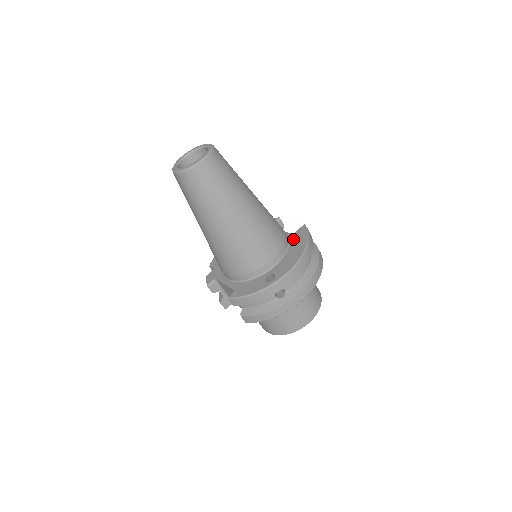
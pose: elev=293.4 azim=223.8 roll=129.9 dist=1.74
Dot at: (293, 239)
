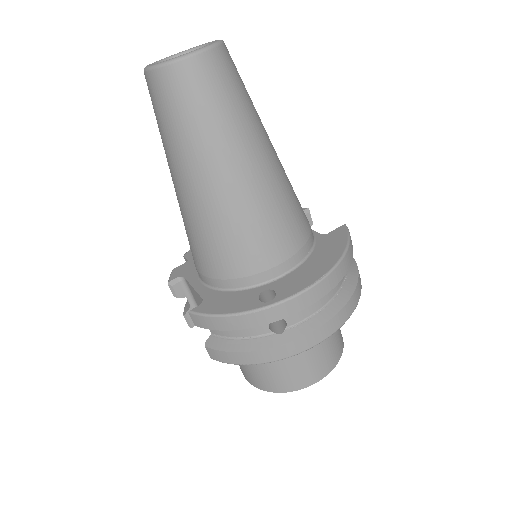
Dot at: (322, 242)
